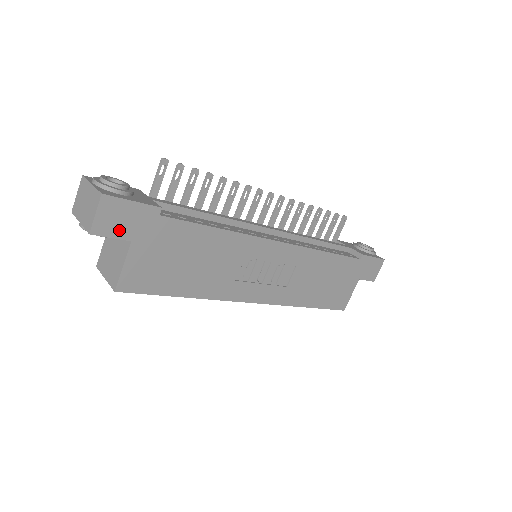
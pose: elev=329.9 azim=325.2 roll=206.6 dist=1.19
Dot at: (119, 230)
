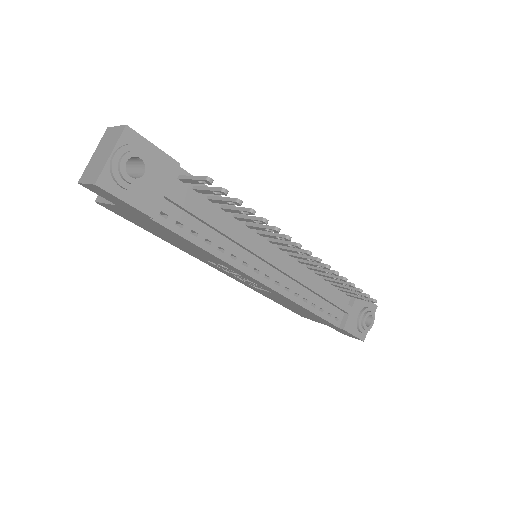
Dot at: (107, 198)
